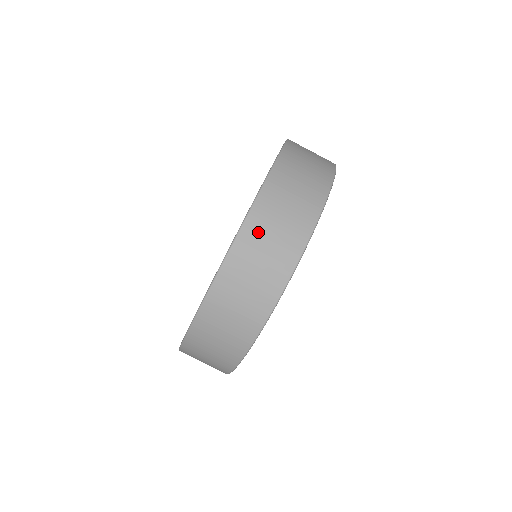
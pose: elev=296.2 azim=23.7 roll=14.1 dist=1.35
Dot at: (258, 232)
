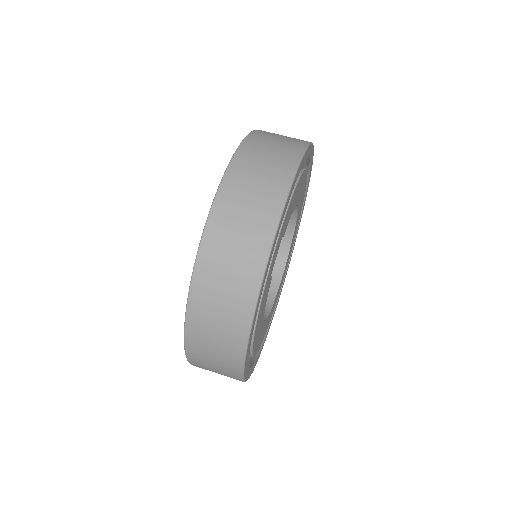
Dot at: (210, 274)
